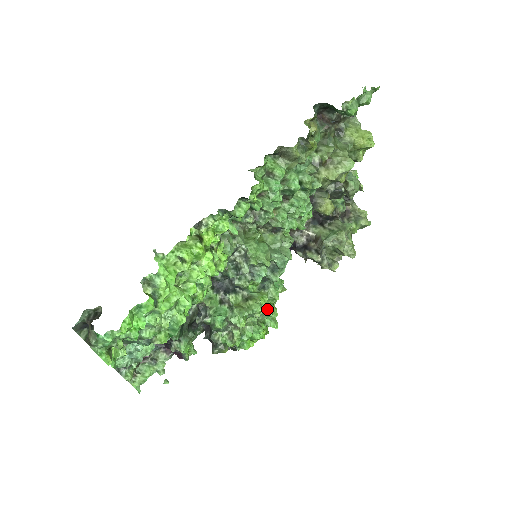
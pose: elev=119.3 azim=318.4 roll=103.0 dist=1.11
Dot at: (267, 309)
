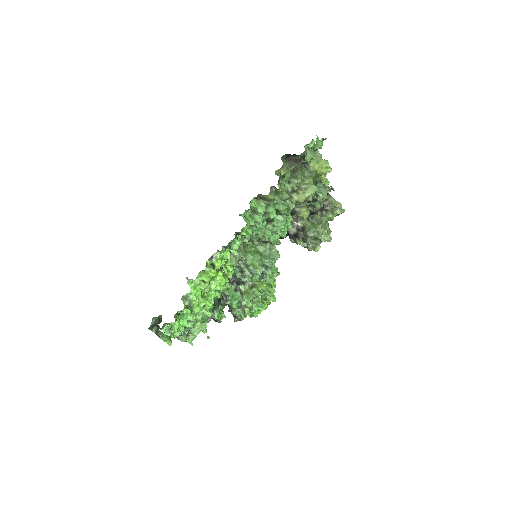
Dot at: (266, 291)
